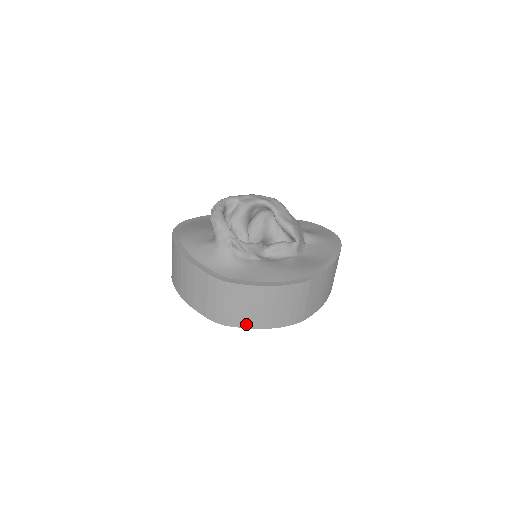
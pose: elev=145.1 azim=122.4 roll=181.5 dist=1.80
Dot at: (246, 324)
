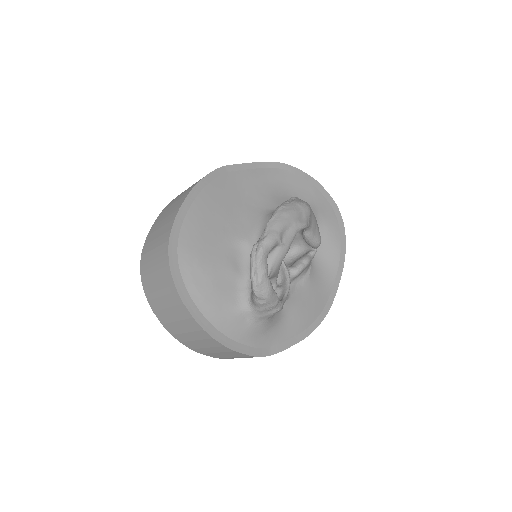
Dot at: occluded
